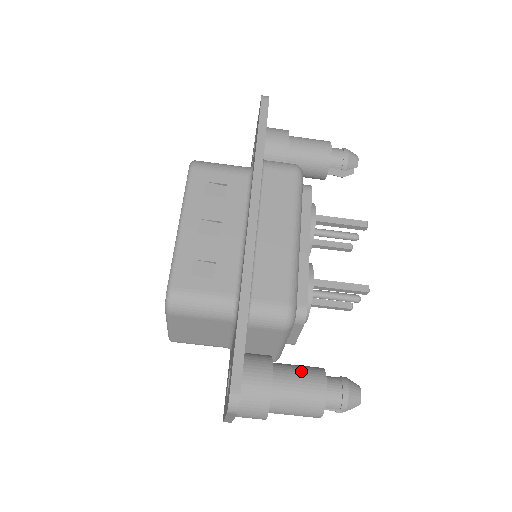
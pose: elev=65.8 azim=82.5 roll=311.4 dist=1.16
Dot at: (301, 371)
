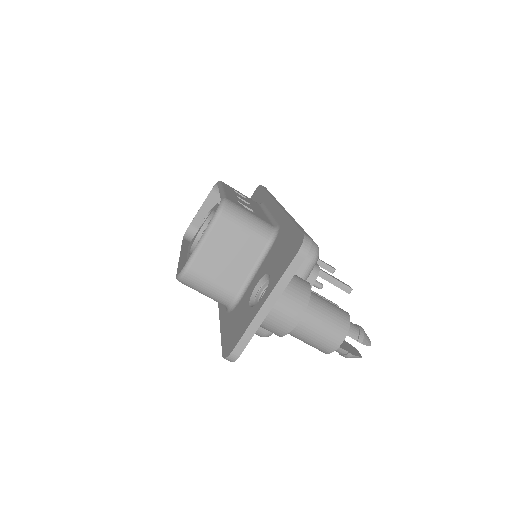
Dot at: occluded
